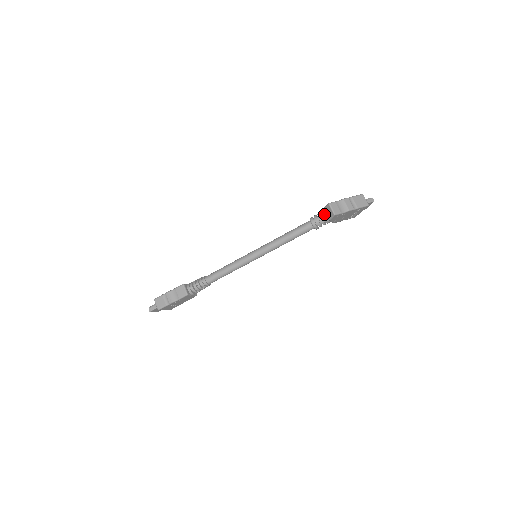
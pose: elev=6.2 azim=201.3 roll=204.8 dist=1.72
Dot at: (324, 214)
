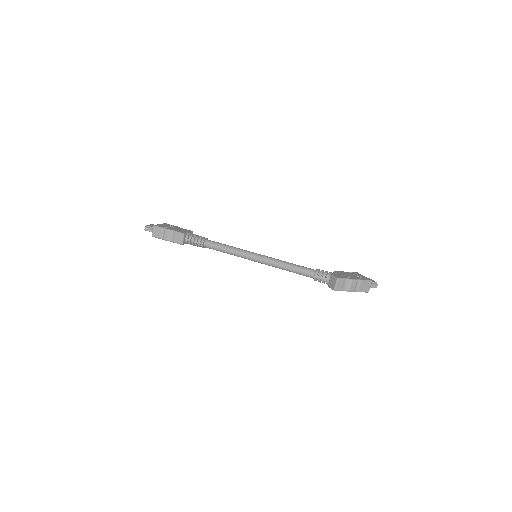
Dot at: (329, 279)
